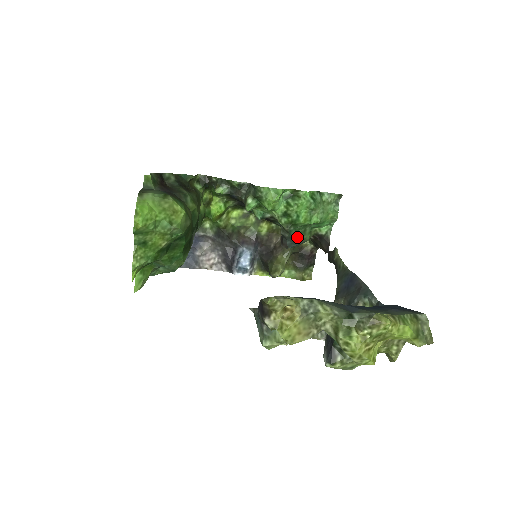
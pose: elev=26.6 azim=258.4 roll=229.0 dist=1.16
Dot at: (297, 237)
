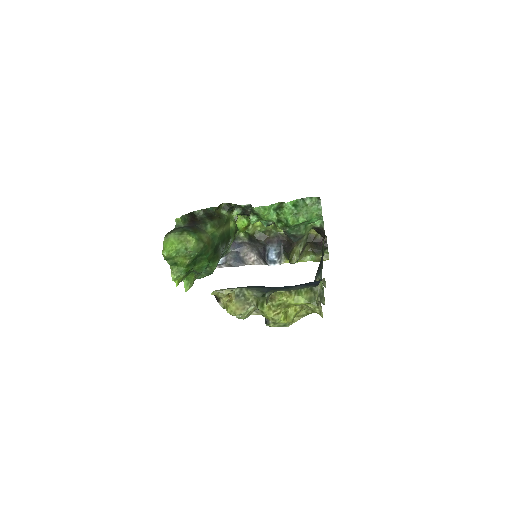
Dot at: (295, 234)
